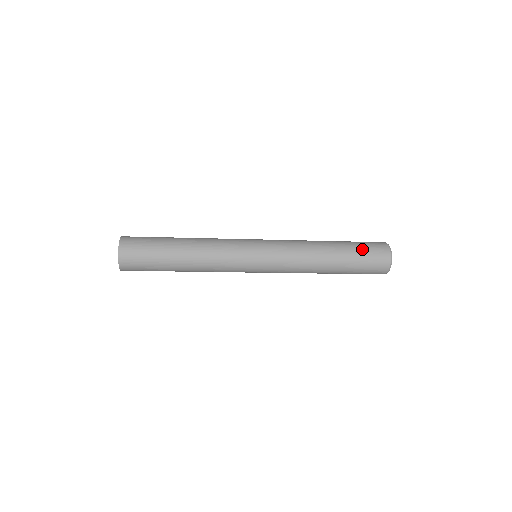
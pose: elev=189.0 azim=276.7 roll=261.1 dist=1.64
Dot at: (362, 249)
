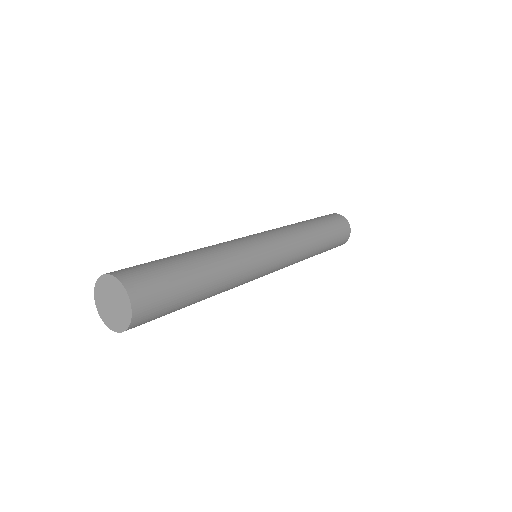
Dot at: (335, 245)
